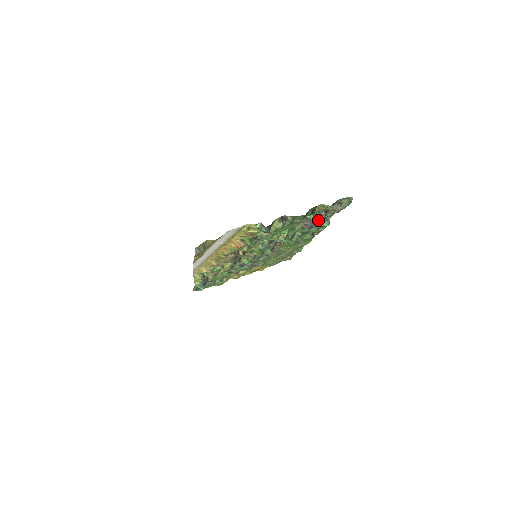
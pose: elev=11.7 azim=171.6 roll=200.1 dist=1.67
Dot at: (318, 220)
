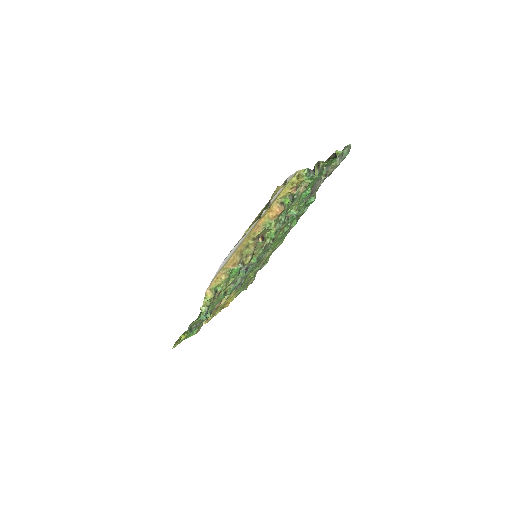
Dot at: (320, 184)
